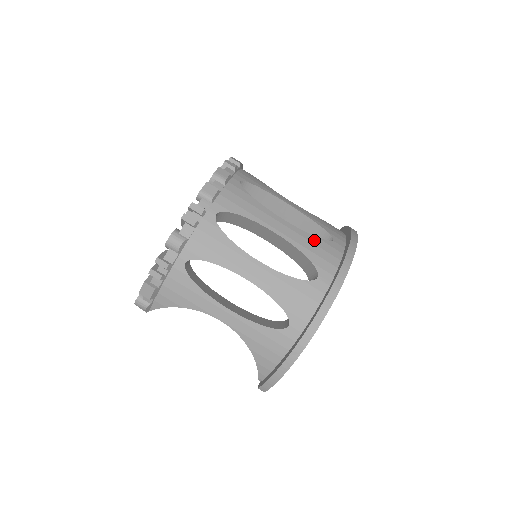
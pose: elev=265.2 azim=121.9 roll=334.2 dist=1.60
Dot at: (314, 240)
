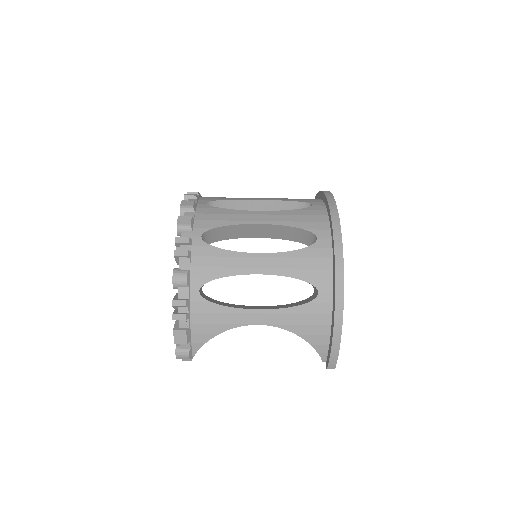
Dot at: (296, 212)
